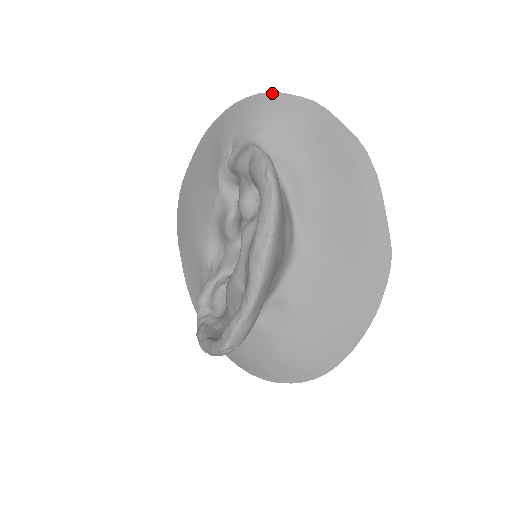
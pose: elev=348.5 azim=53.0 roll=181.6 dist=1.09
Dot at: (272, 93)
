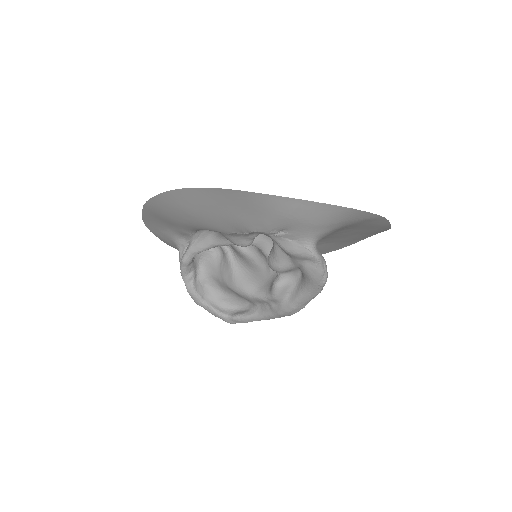
Dot at: (354, 210)
